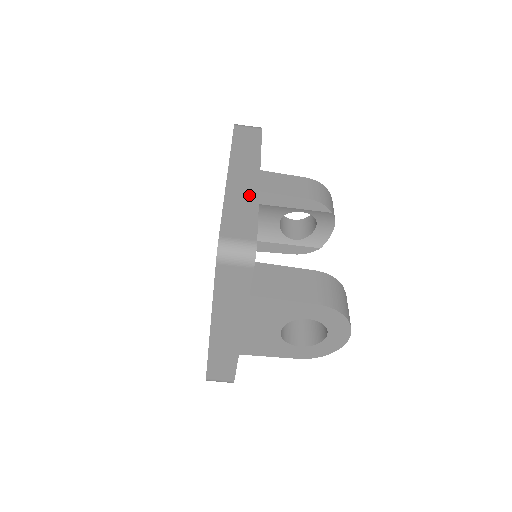
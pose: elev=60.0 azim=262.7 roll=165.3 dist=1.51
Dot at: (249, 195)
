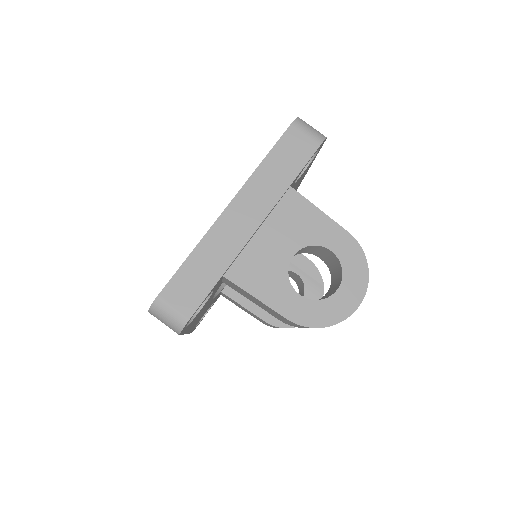
Dot at: occluded
